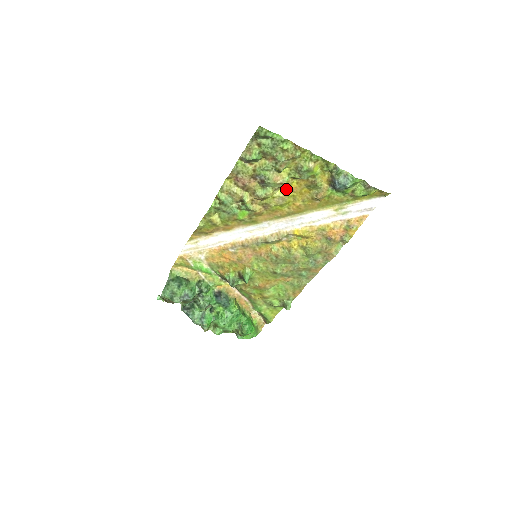
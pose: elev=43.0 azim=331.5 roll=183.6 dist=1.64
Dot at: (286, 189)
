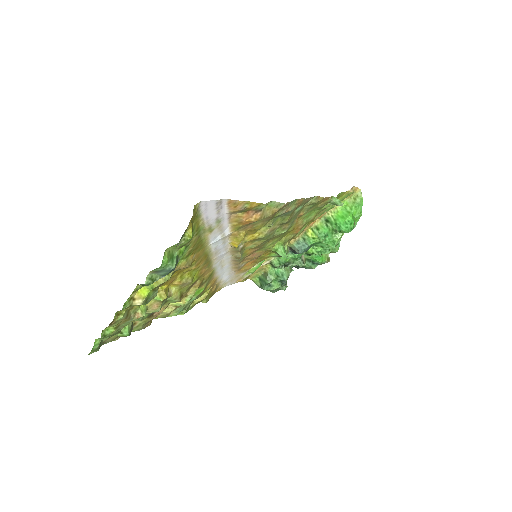
Dot at: (171, 285)
